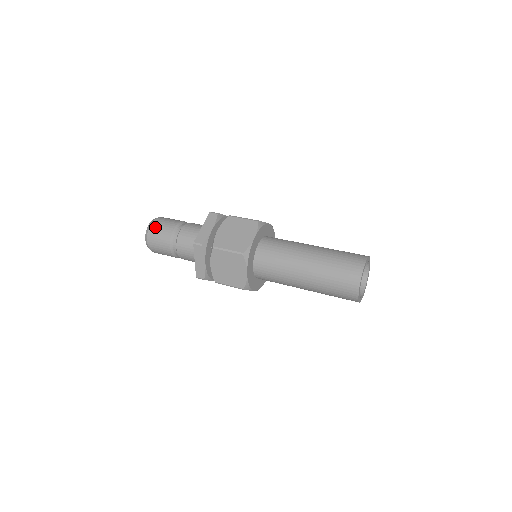
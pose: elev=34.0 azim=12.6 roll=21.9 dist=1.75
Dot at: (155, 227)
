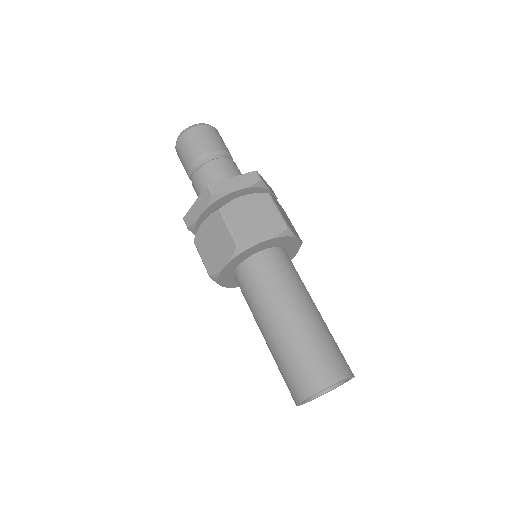
Dot at: (179, 148)
